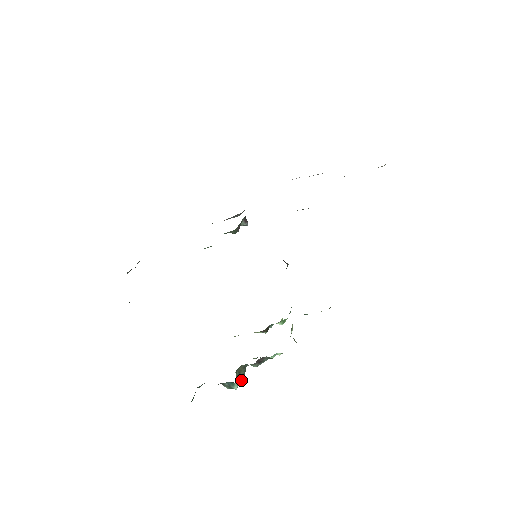
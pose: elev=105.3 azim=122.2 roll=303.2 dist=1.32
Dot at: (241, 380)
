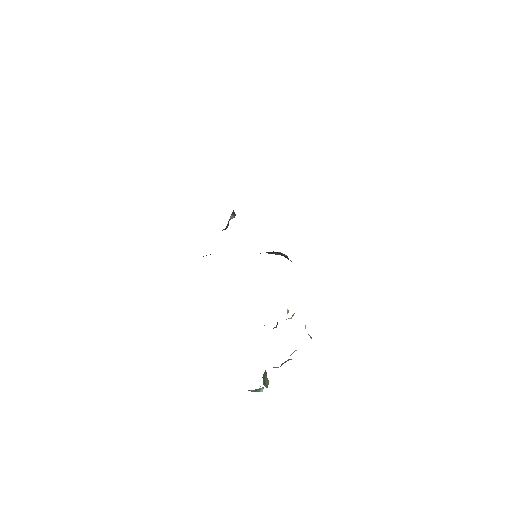
Dot at: (267, 384)
